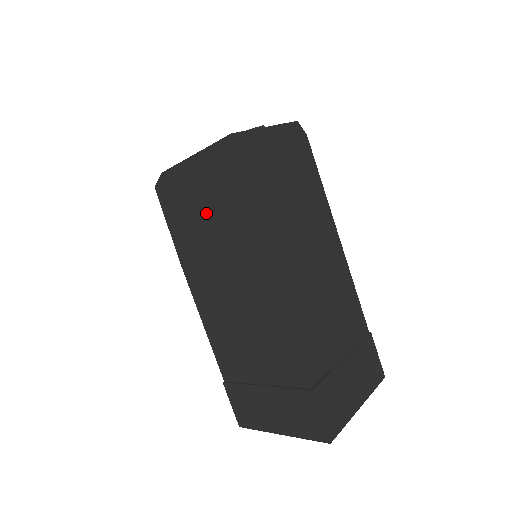
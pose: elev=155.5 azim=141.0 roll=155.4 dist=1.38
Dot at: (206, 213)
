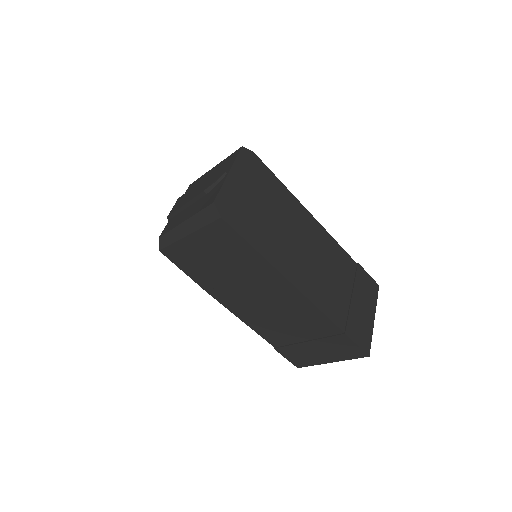
Dot at: (215, 257)
